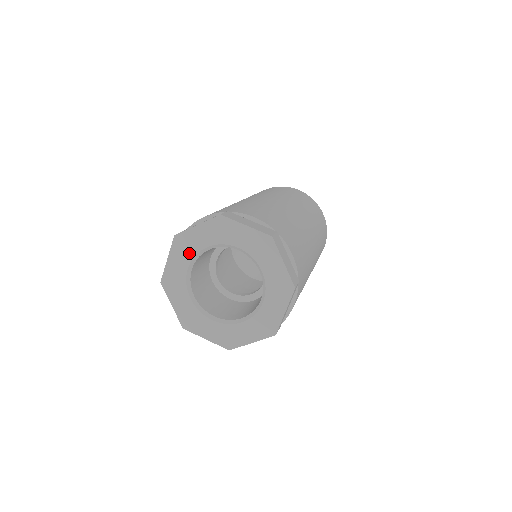
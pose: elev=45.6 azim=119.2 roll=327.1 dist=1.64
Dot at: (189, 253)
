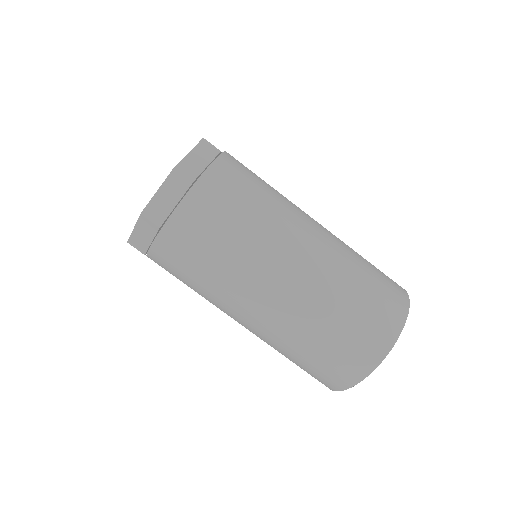
Dot at: occluded
